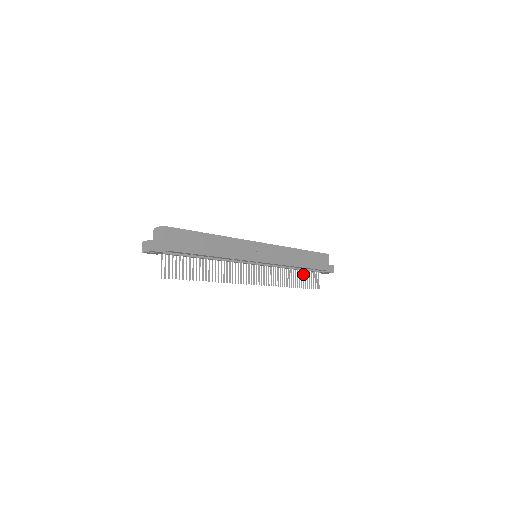
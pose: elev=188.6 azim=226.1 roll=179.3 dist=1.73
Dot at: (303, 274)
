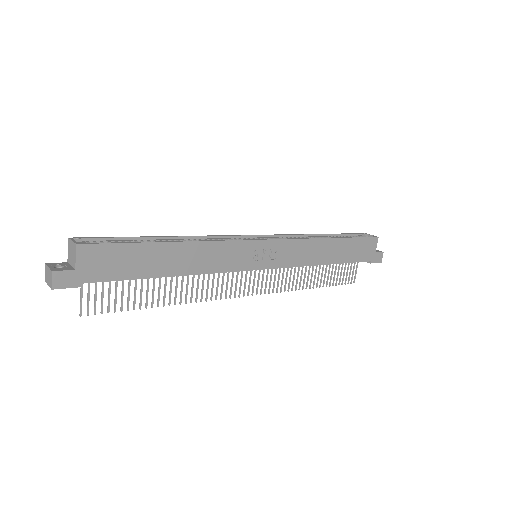
Dot at: (332, 266)
